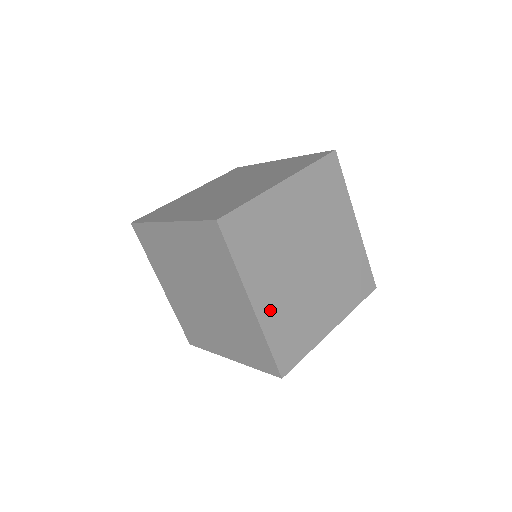
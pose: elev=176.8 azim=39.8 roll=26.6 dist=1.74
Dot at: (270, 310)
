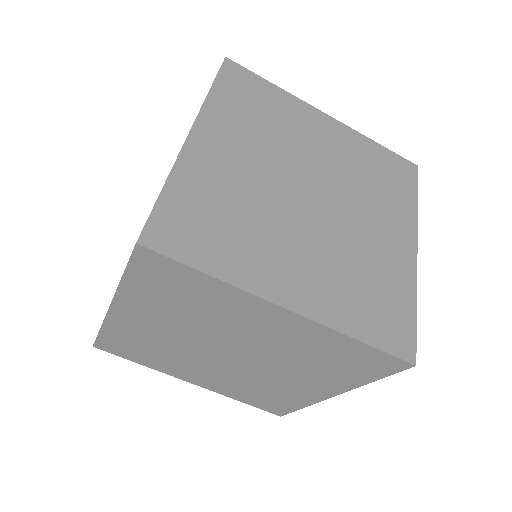
Dot at: (130, 325)
